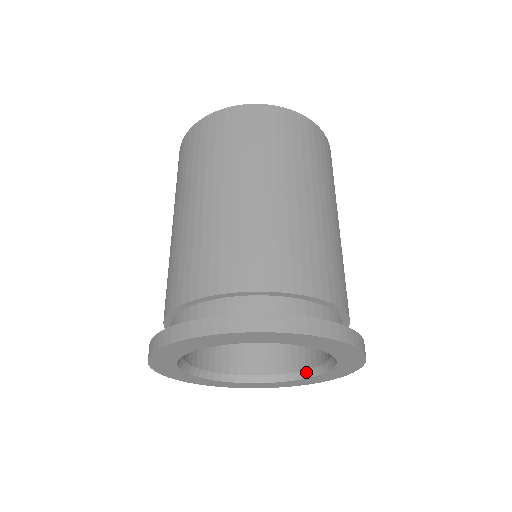
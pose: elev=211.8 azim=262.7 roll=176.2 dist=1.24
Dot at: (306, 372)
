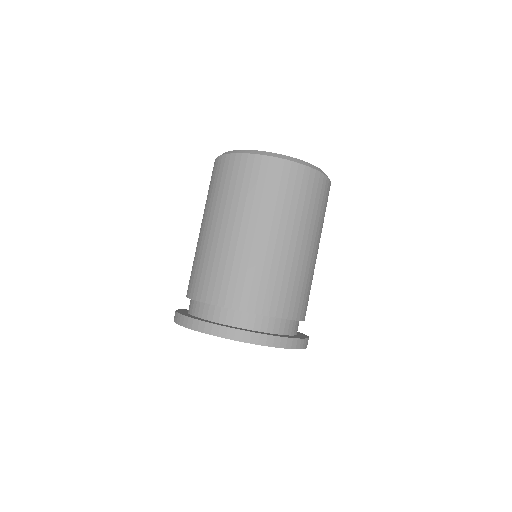
Dot at: occluded
